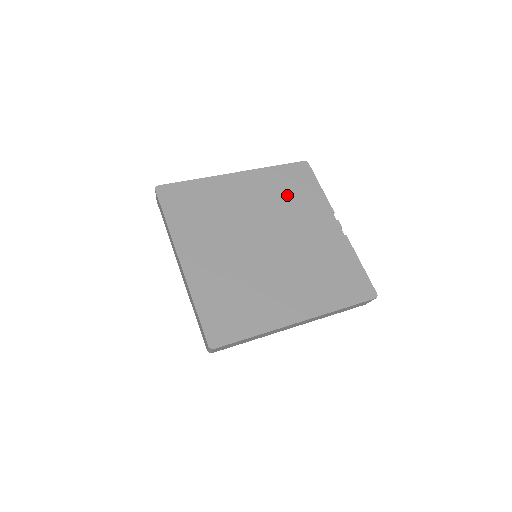
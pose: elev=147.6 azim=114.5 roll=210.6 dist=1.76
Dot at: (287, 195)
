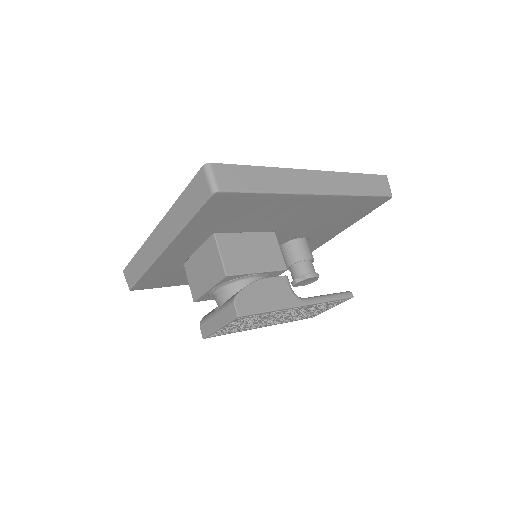
Dot at: occluded
